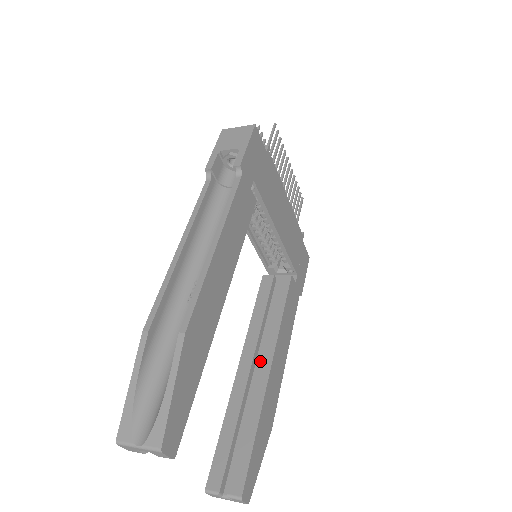
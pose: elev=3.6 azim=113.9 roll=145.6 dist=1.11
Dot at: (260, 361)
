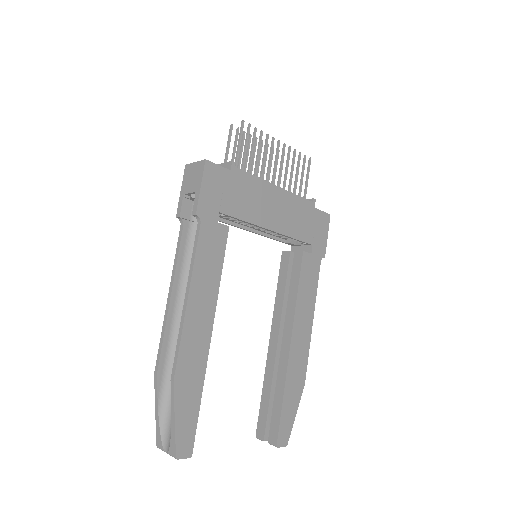
Dot at: (283, 337)
